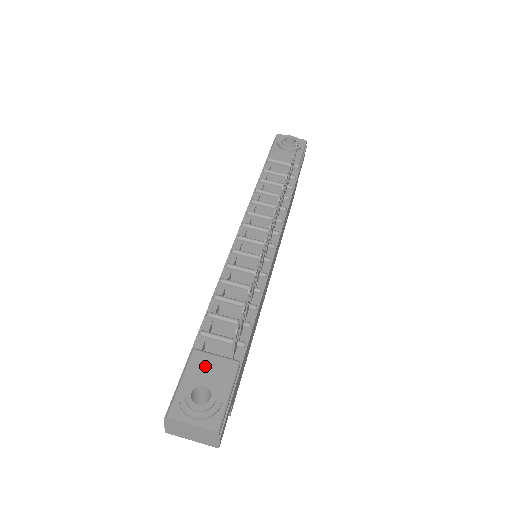
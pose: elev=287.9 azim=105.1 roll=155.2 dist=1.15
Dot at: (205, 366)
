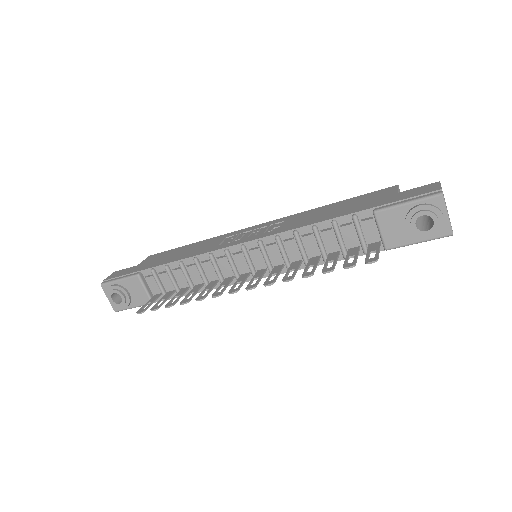
Dot at: (135, 288)
